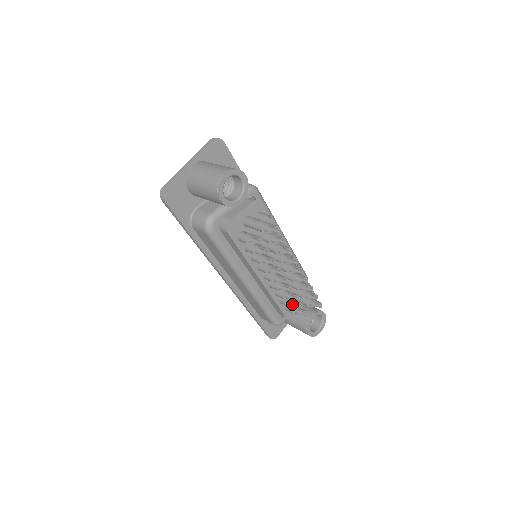
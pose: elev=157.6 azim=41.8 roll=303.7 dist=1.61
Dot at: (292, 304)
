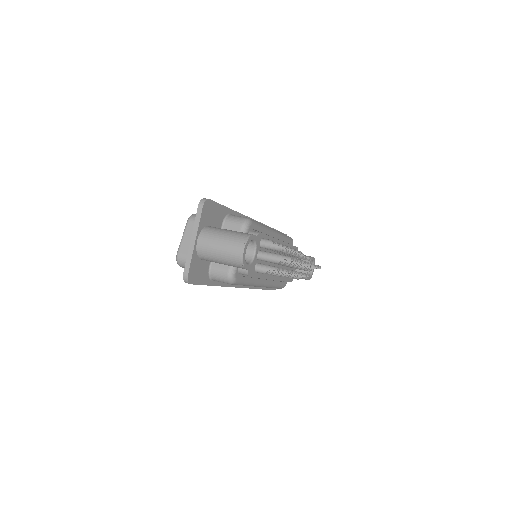
Dot at: occluded
